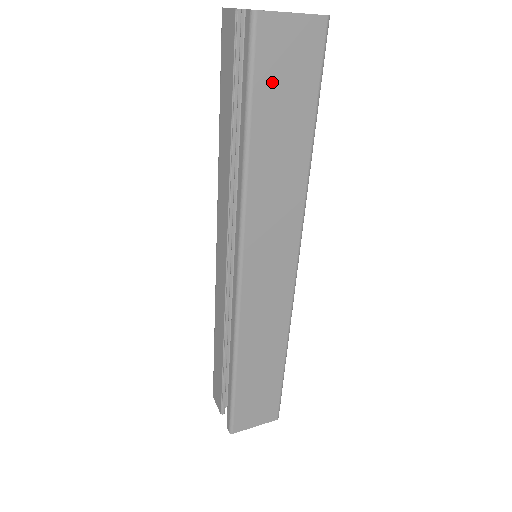
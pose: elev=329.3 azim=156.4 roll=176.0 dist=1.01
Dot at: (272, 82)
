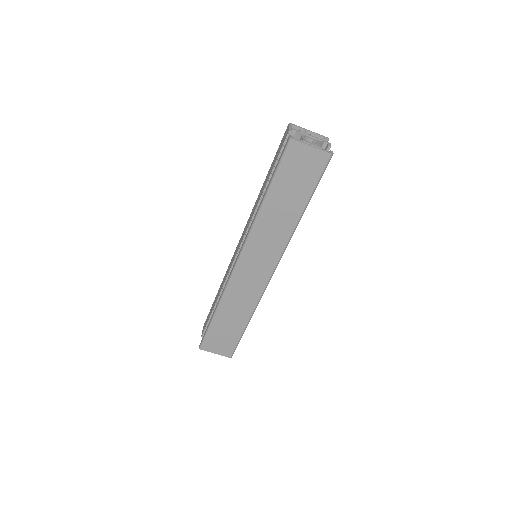
Dot at: (289, 173)
